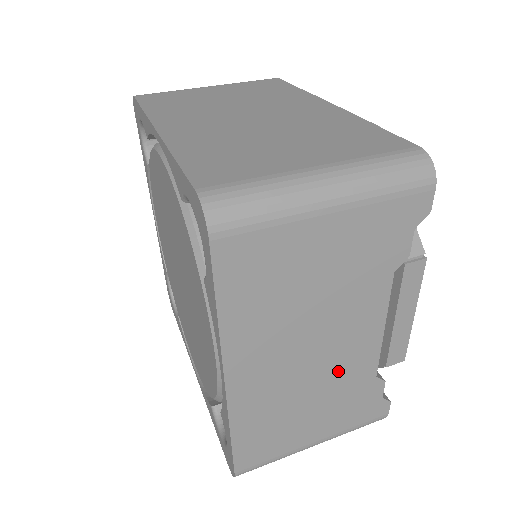
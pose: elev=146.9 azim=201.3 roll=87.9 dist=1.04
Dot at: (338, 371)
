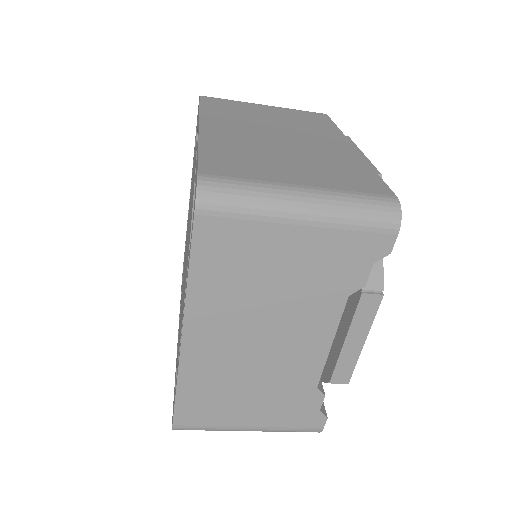
Dot at: (282, 368)
